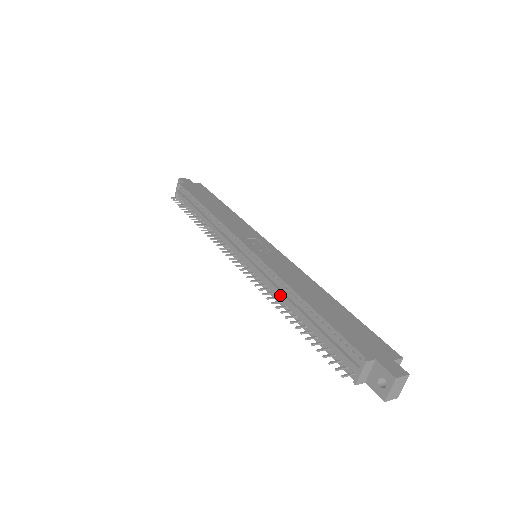
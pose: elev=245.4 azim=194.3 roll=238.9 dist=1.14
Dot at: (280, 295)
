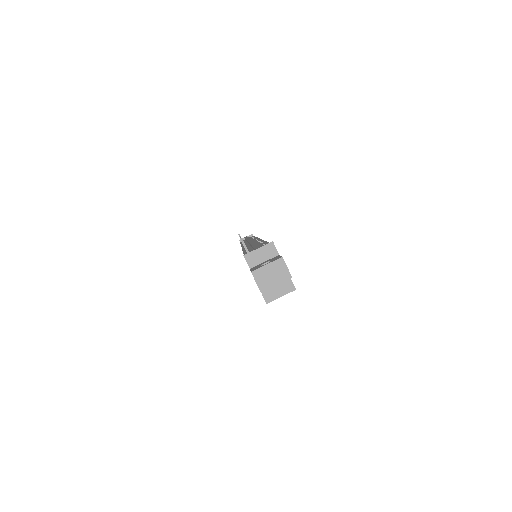
Dot at: (251, 243)
